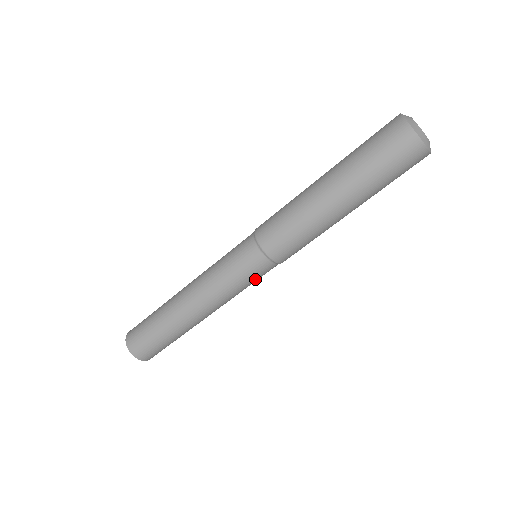
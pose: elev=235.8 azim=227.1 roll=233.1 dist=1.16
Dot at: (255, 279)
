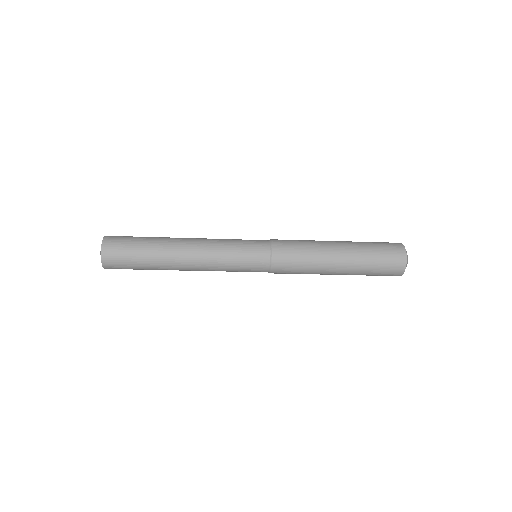
Dot at: occluded
